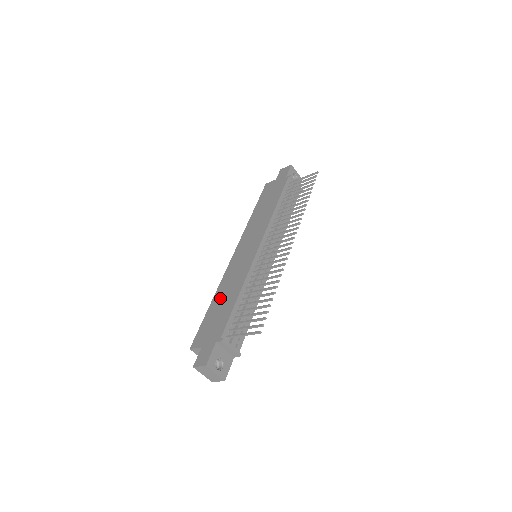
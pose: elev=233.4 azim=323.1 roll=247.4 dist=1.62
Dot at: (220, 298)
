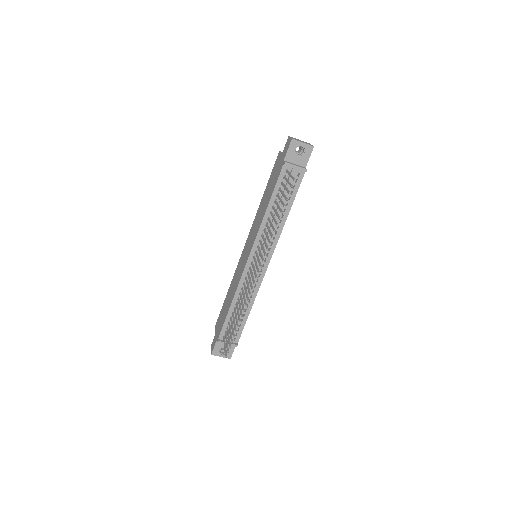
Dot at: (229, 295)
